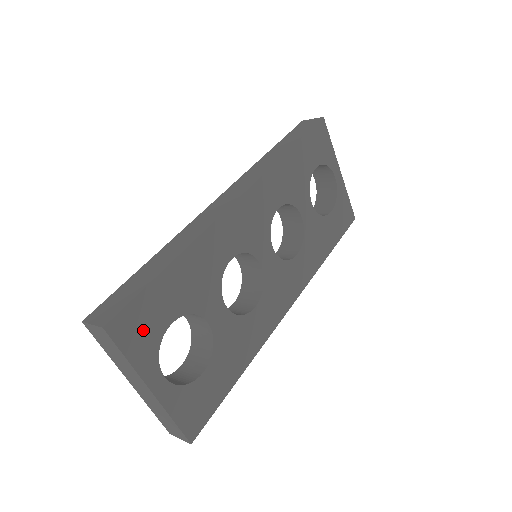
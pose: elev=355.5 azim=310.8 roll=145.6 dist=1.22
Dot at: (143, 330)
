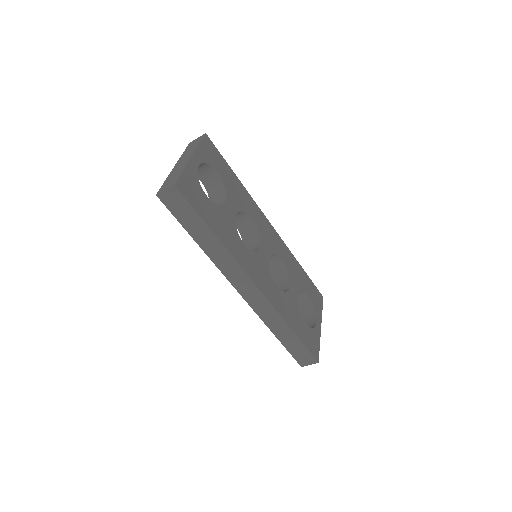
Dot at: (211, 155)
